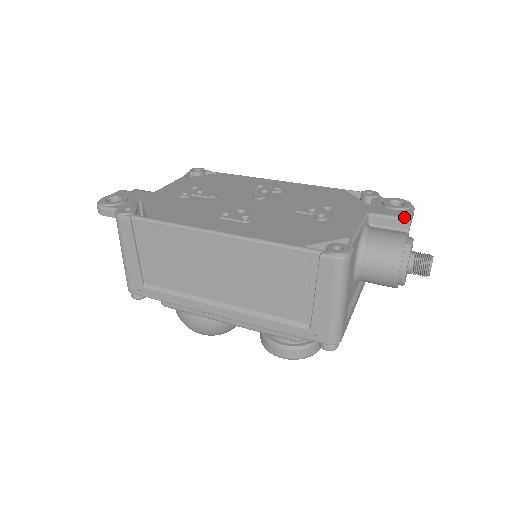
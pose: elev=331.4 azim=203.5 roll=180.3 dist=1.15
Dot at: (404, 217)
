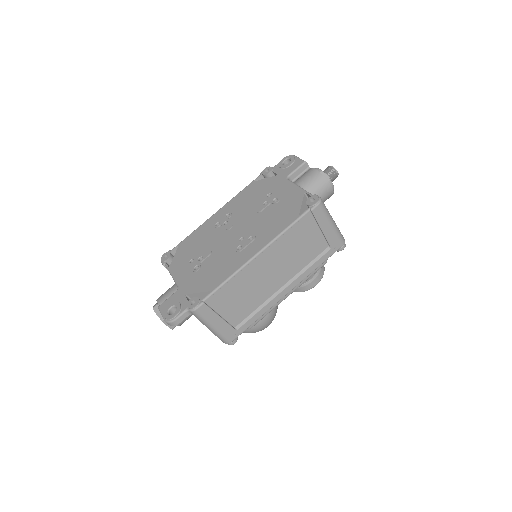
Dot at: (302, 163)
